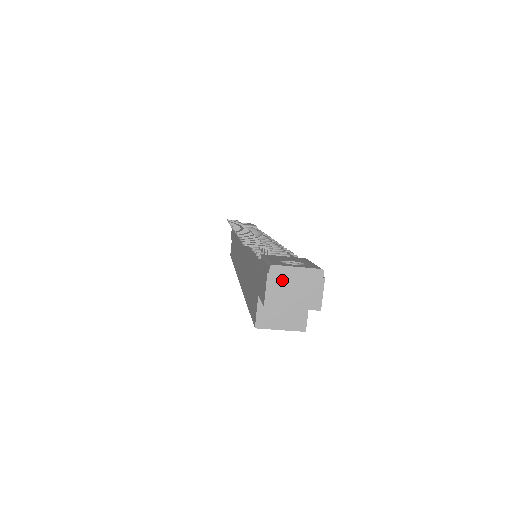
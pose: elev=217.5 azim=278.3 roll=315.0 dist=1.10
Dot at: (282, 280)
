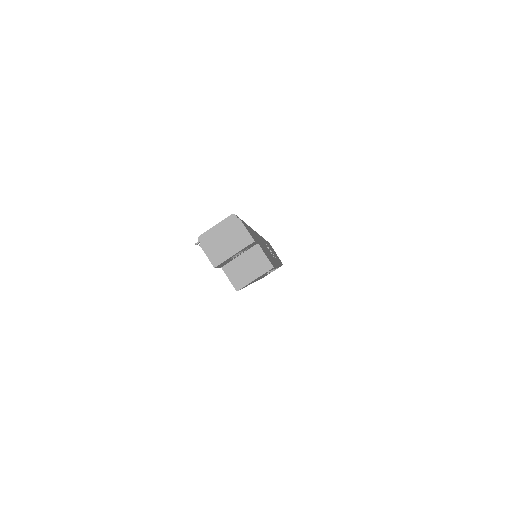
Dot at: (212, 242)
